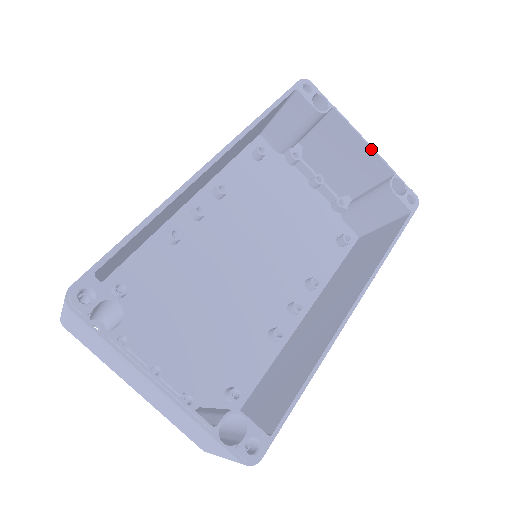
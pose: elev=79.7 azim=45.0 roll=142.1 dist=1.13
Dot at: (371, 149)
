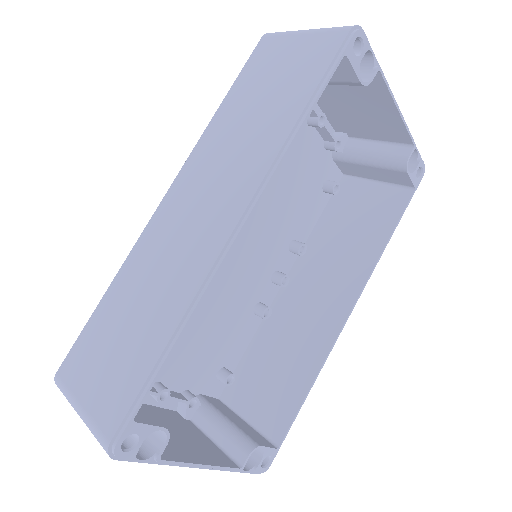
Dot at: (401, 120)
